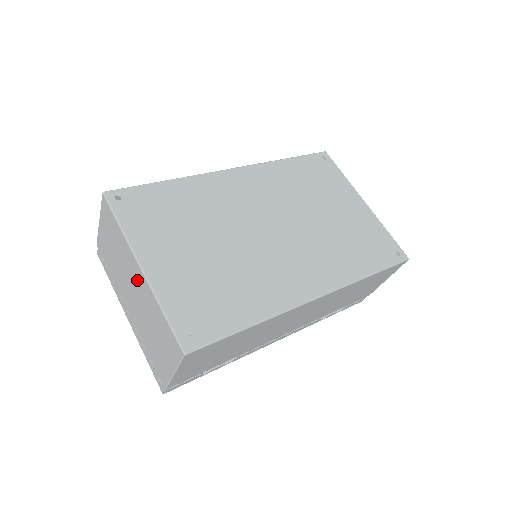
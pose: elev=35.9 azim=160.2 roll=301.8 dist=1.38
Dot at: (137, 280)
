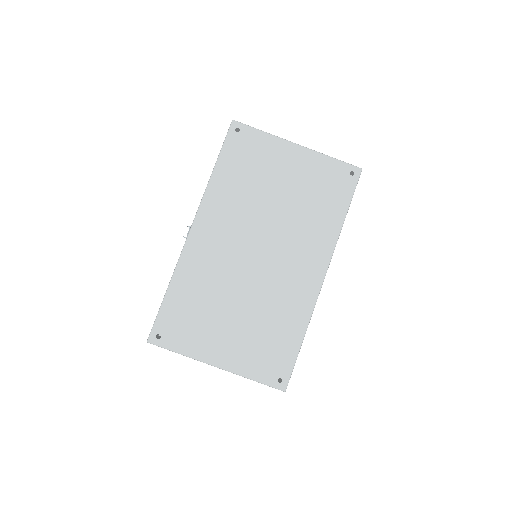
Dot at: occluded
